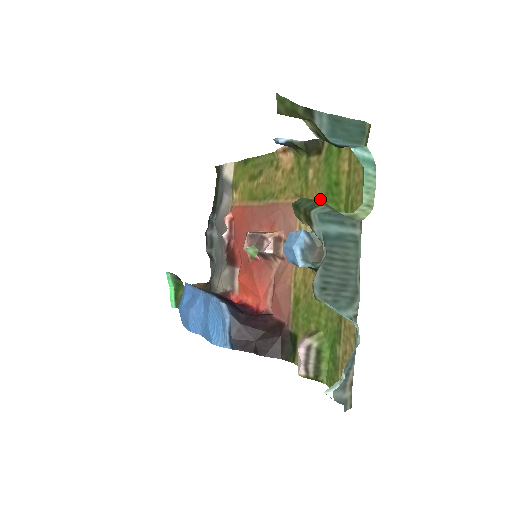
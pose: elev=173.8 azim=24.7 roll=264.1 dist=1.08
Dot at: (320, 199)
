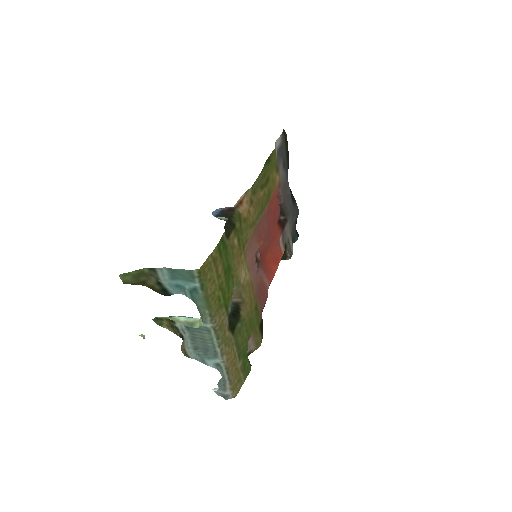
Dot at: (234, 267)
